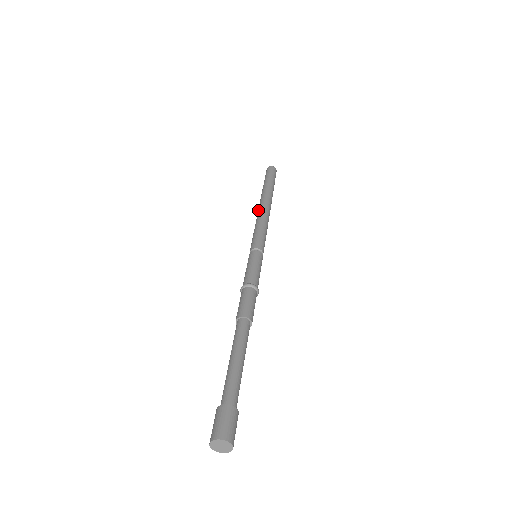
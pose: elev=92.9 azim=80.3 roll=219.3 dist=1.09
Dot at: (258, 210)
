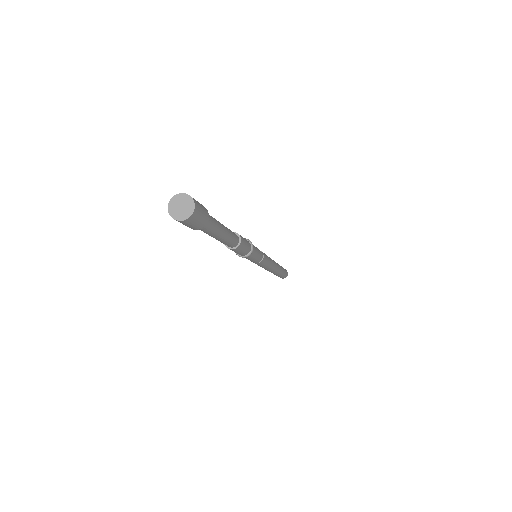
Dot at: occluded
